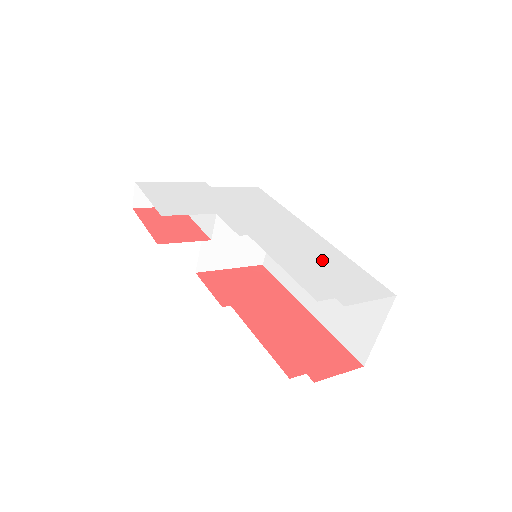
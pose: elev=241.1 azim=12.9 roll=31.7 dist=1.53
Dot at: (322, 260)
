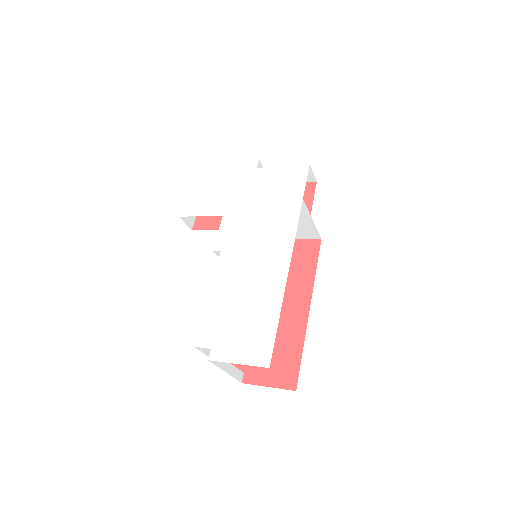
Dot at: (251, 299)
